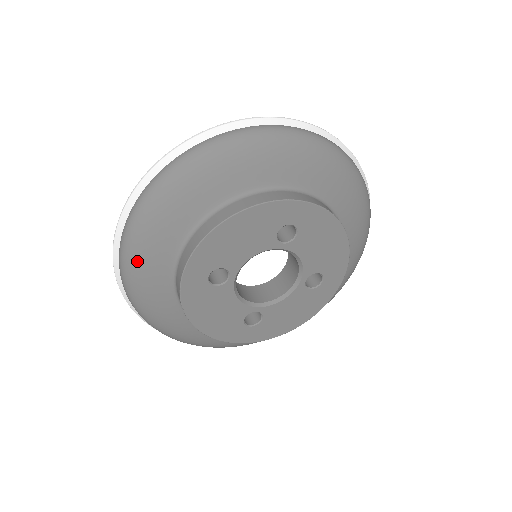
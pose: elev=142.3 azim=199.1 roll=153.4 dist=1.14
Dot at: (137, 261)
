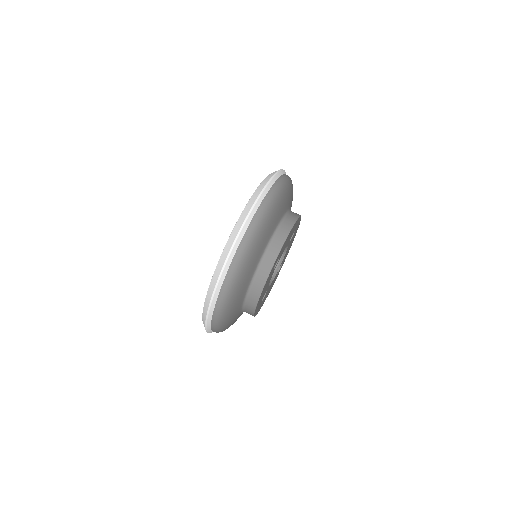
Dot at: (250, 255)
